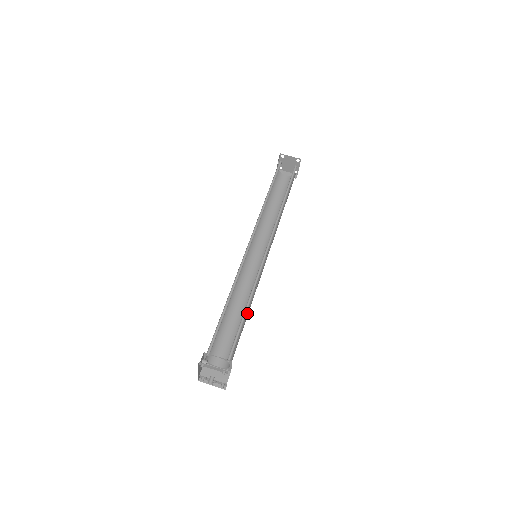
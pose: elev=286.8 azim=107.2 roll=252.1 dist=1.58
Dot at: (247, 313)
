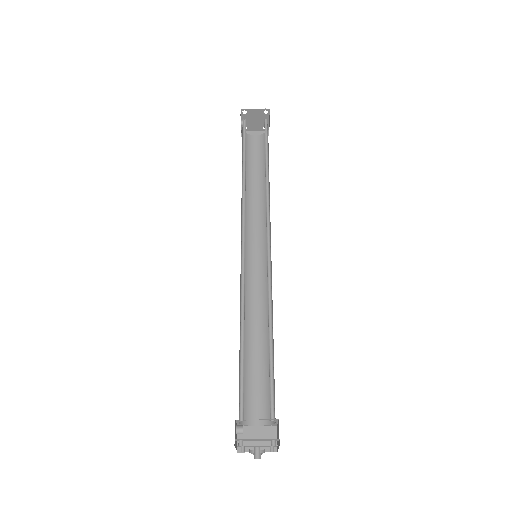
Dot at: occluded
